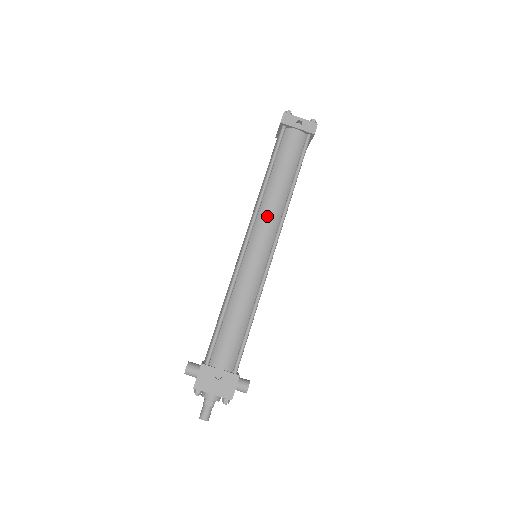
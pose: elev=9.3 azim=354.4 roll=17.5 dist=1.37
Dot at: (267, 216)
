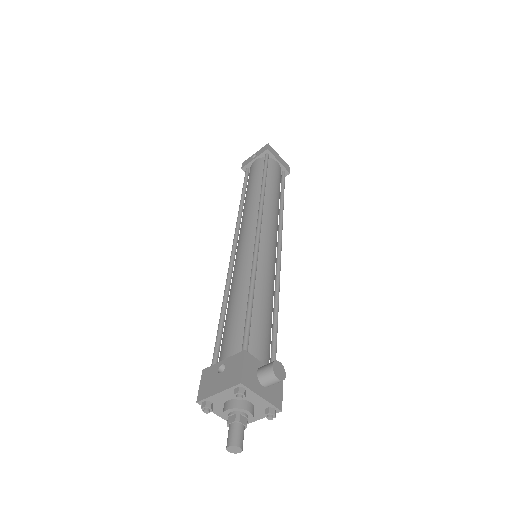
Dot at: (245, 217)
